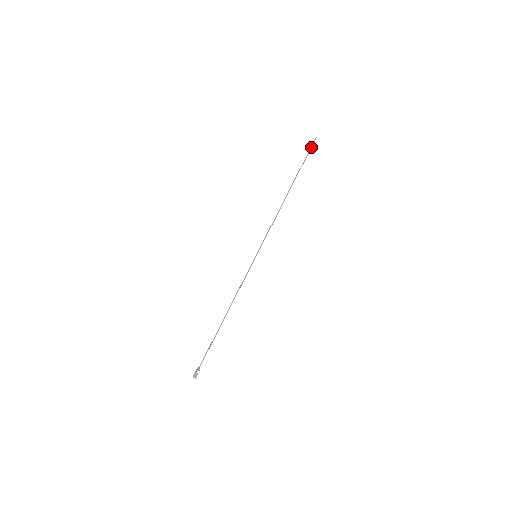
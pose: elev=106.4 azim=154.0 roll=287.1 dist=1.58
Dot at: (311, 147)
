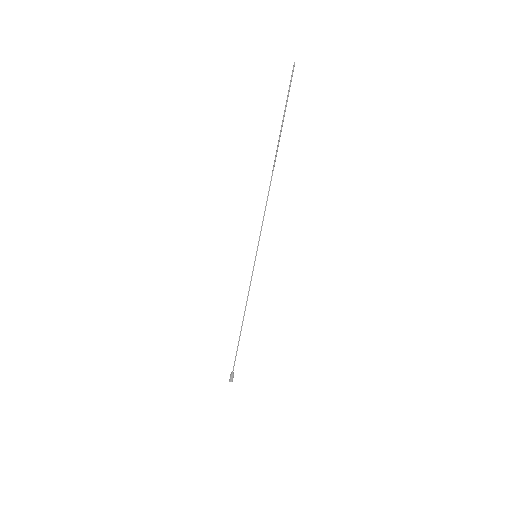
Dot at: occluded
